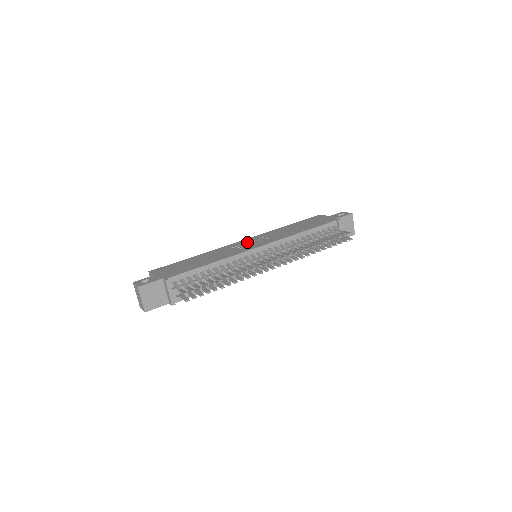
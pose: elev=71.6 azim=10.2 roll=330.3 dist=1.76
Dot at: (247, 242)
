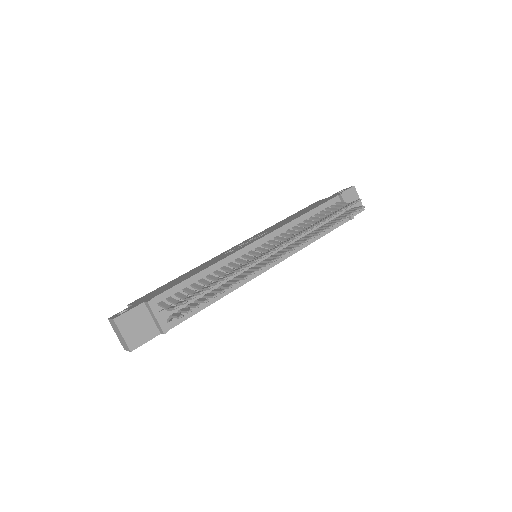
Dot at: (241, 244)
